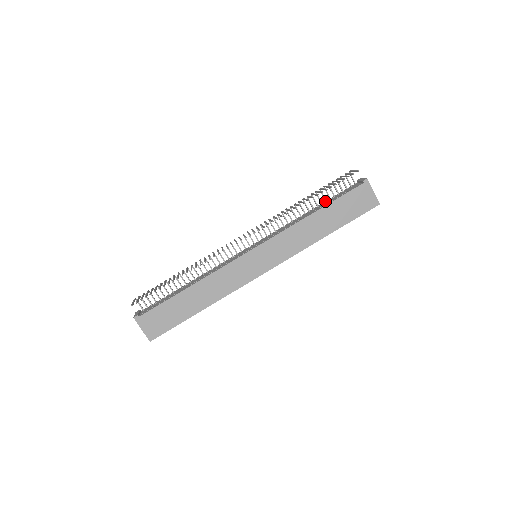
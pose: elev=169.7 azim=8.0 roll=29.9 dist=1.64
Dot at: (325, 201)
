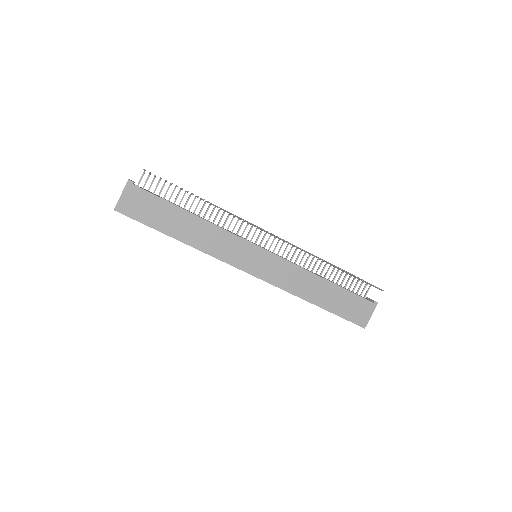
Dot at: (336, 282)
